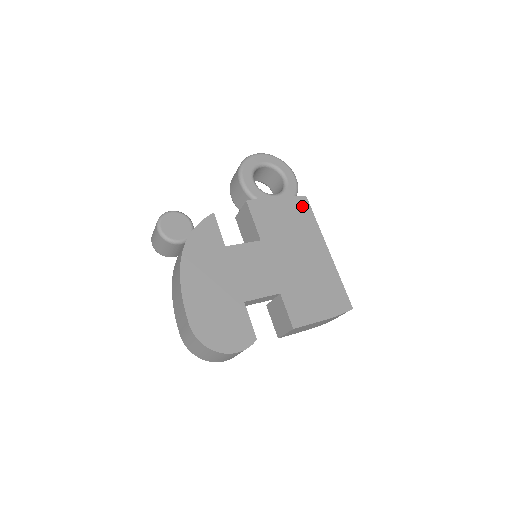
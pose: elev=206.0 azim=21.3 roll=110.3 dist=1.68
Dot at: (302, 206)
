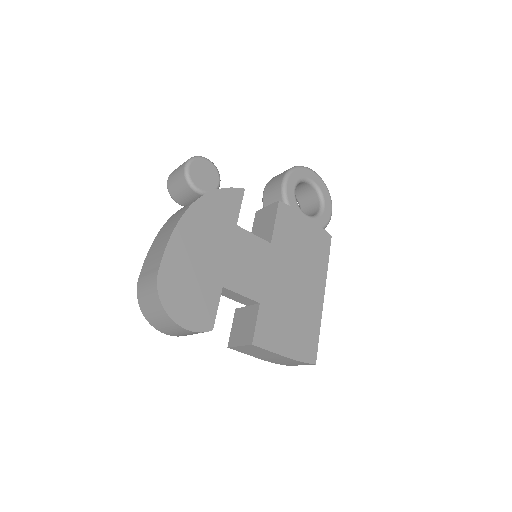
Dot at: (323, 241)
